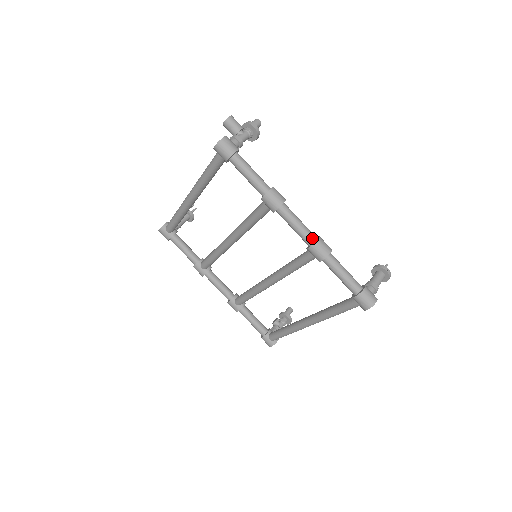
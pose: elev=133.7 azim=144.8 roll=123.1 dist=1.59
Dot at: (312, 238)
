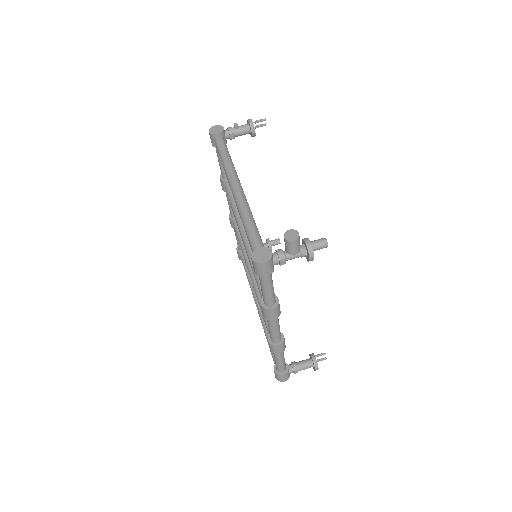
Dot at: (275, 341)
